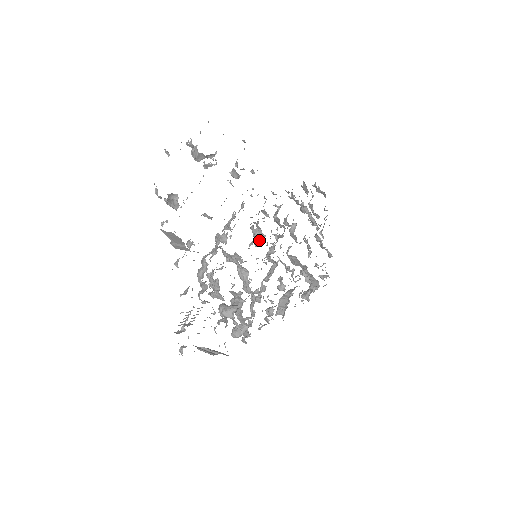
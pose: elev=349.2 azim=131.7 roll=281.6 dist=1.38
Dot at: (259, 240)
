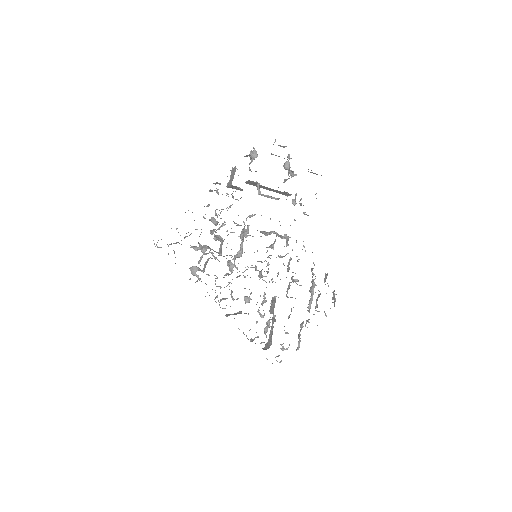
Dot at: (268, 247)
